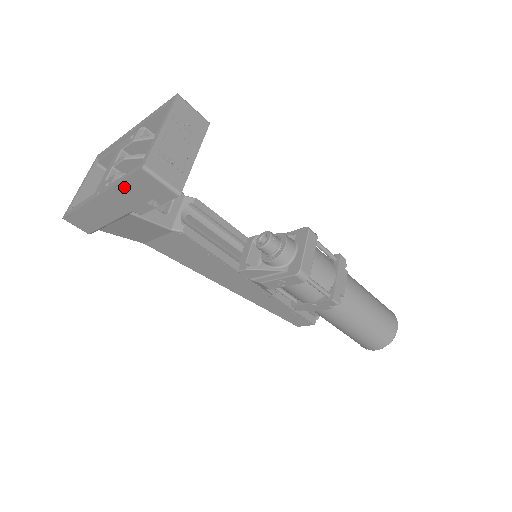
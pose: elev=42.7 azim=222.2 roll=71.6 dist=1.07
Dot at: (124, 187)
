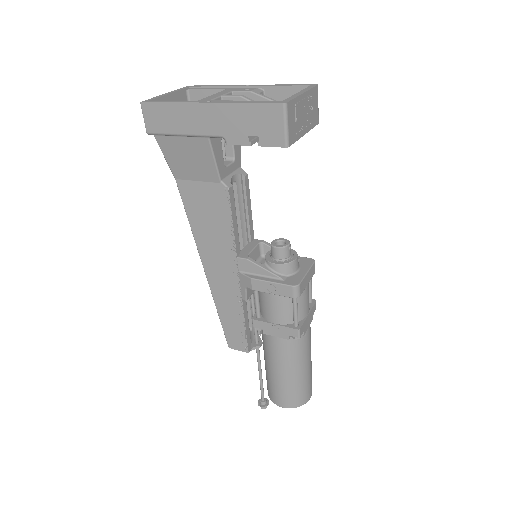
Dot at: (245, 110)
